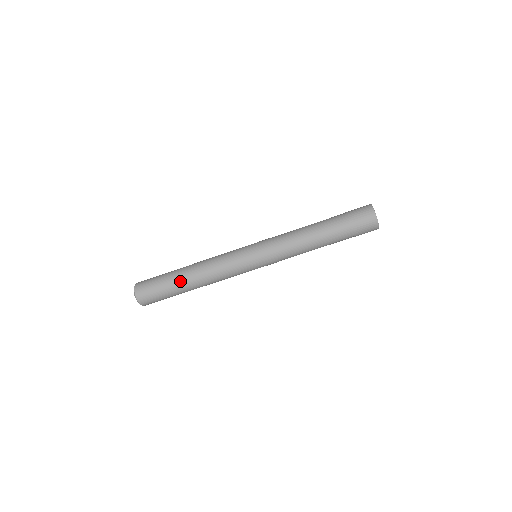
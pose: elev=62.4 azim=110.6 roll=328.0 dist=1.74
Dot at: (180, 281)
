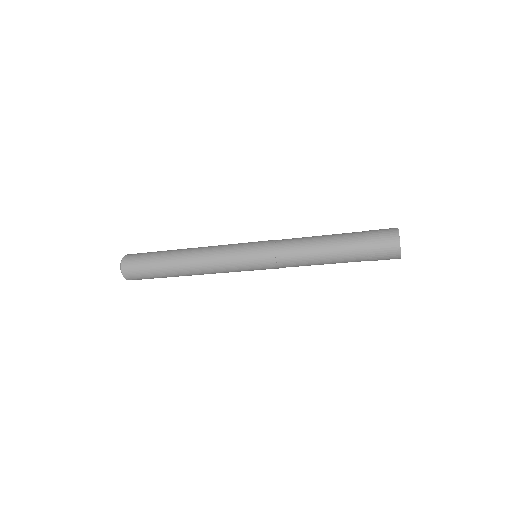
Dot at: (172, 275)
